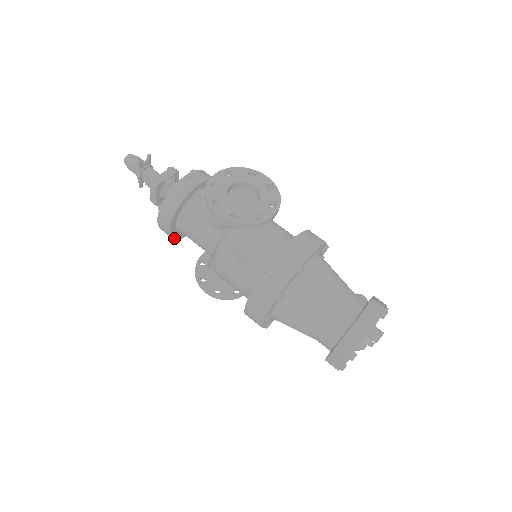
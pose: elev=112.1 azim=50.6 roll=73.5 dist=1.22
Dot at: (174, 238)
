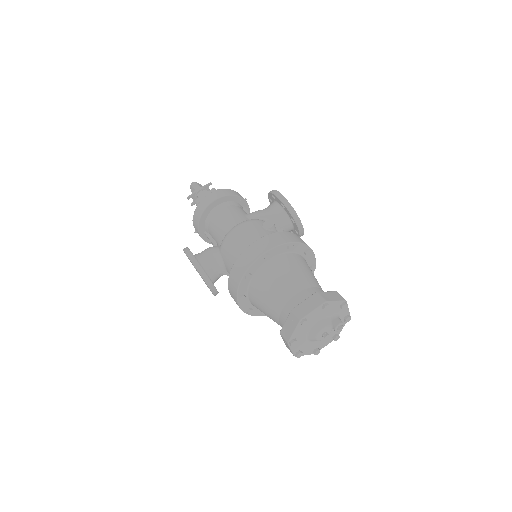
Dot at: (202, 214)
